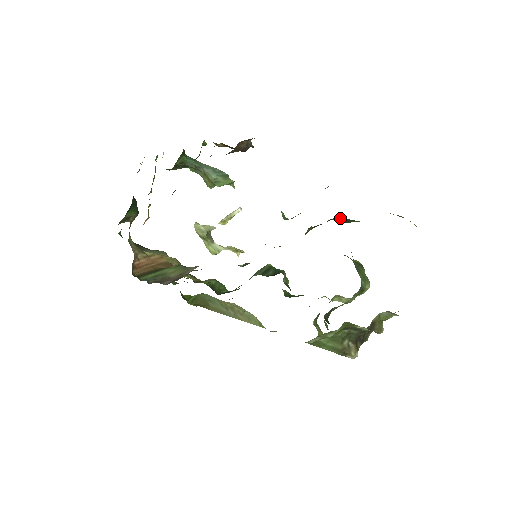
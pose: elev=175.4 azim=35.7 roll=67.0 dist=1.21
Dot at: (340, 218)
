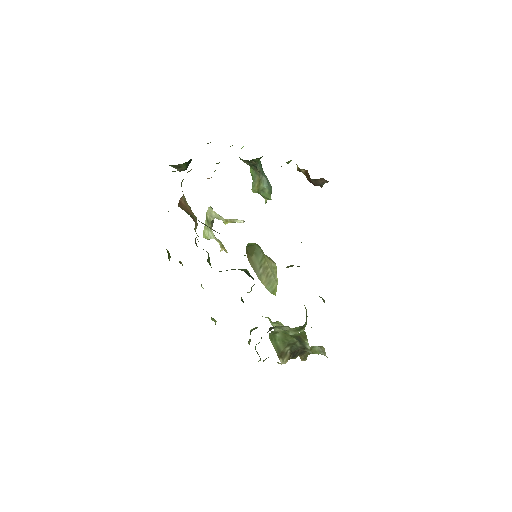
Dot at: occluded
